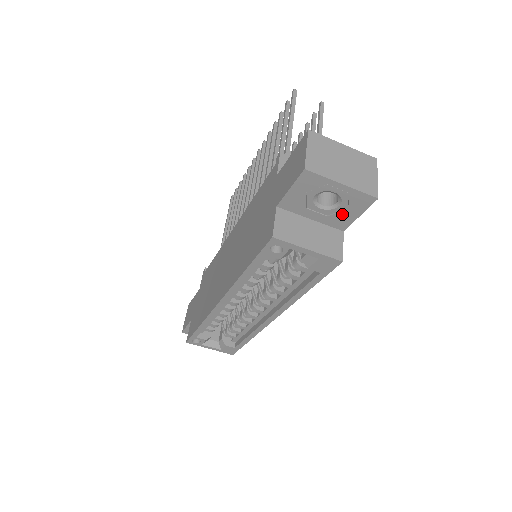
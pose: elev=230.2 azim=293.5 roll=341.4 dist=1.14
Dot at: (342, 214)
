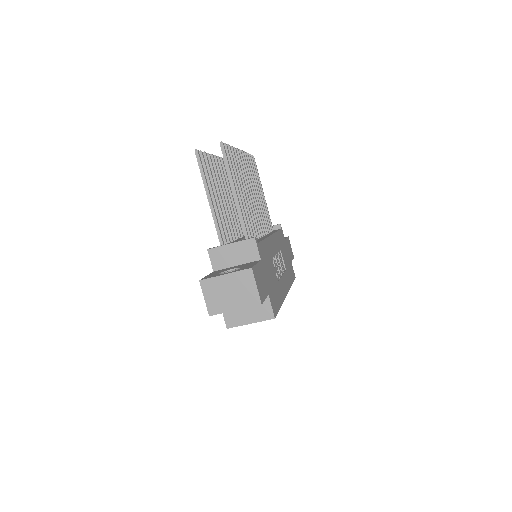
Dot at: occluded
